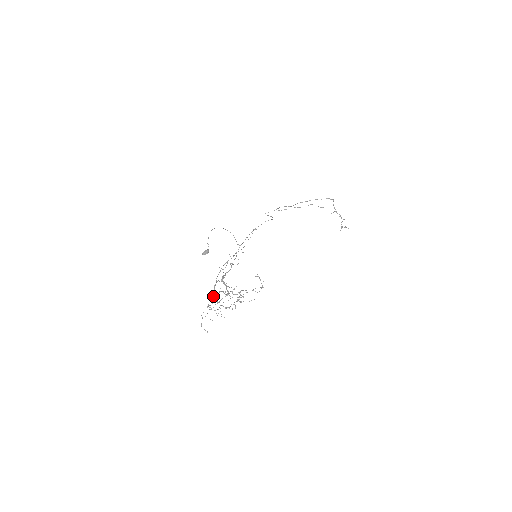
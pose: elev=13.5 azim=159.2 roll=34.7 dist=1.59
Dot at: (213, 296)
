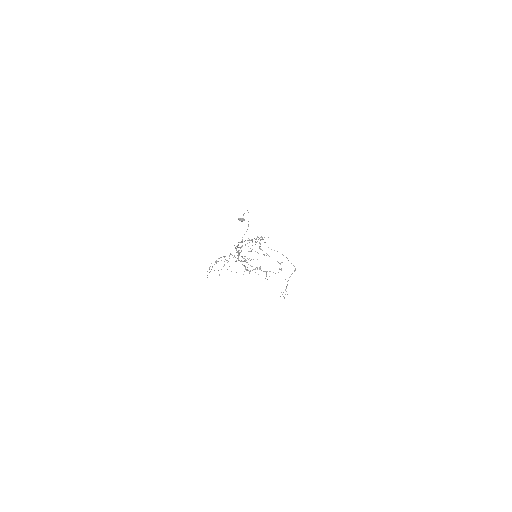
Dot at: (230, 253)
